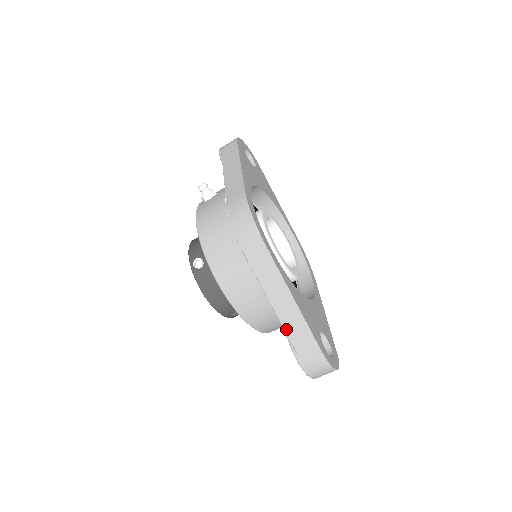
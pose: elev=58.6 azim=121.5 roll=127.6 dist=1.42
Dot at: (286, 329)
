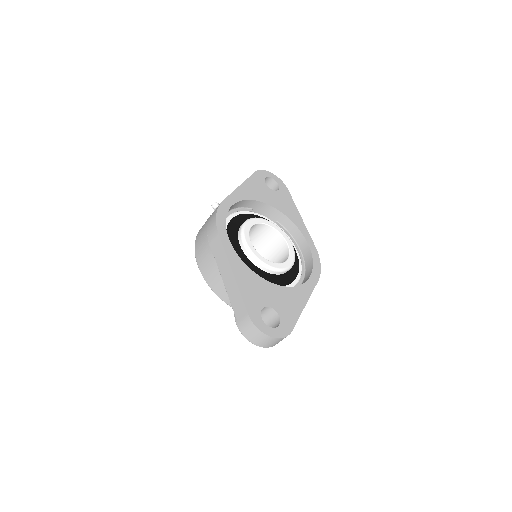
Dot at: (230, 298)
